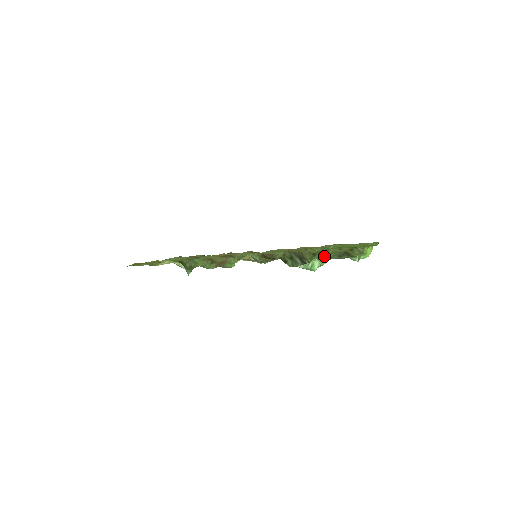
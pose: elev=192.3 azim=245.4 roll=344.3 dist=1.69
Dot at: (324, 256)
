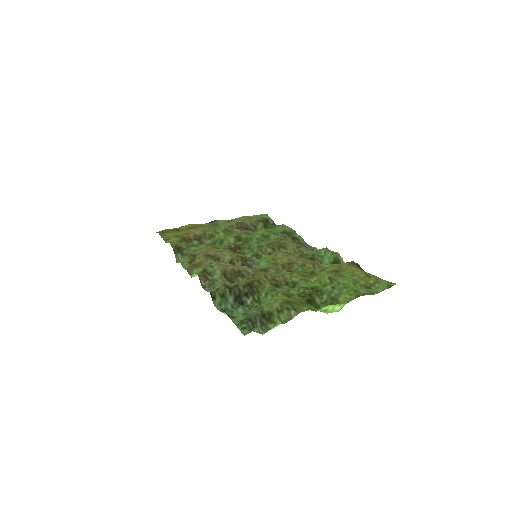
Dot at: (268, 300)
